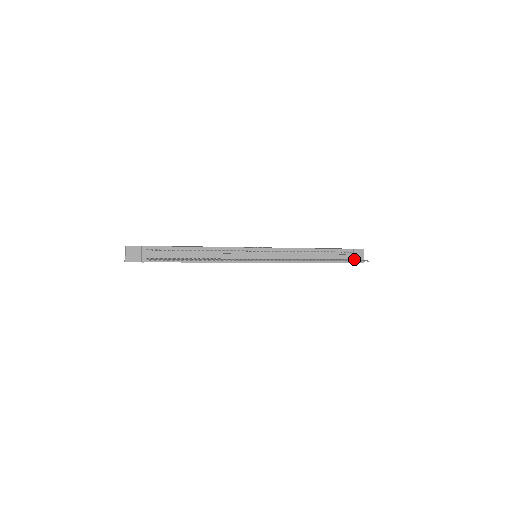
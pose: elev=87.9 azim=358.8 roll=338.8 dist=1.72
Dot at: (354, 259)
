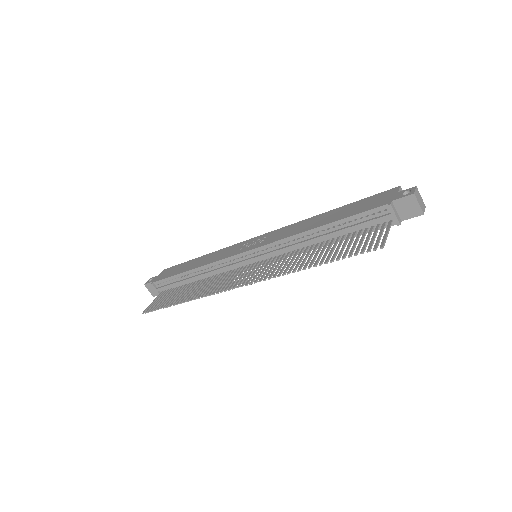
Dot at: occluded
